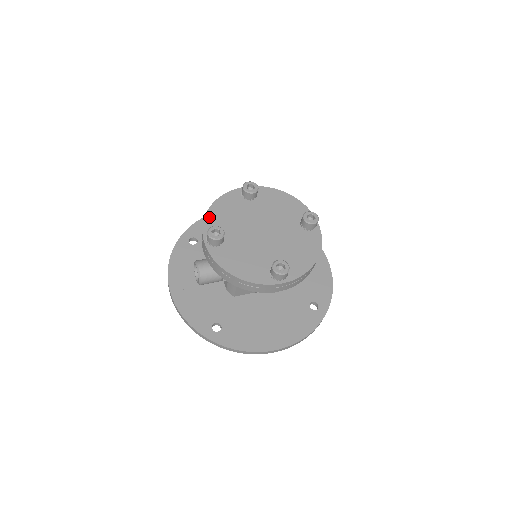
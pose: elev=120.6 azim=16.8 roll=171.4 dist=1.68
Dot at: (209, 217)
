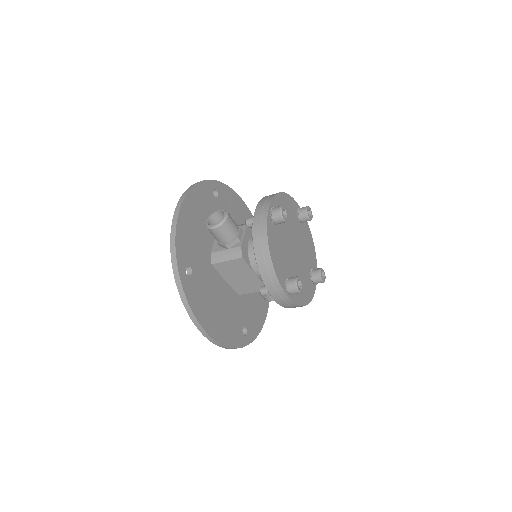
Dot at: (278, 198)
